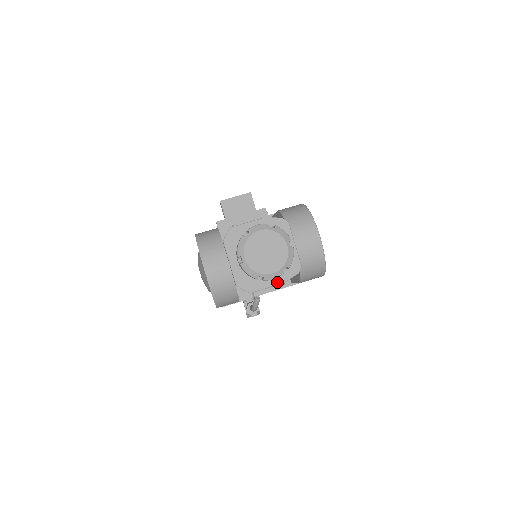
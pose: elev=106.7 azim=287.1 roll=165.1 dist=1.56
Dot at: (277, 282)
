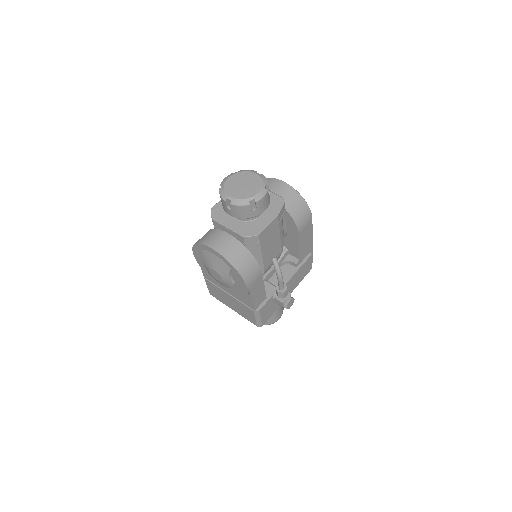
Dot at: (273, 216)
